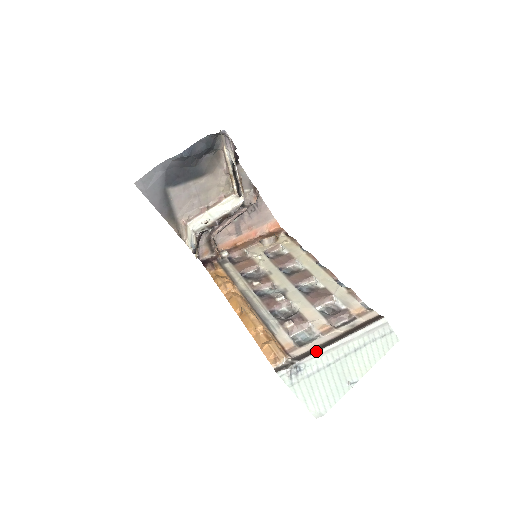
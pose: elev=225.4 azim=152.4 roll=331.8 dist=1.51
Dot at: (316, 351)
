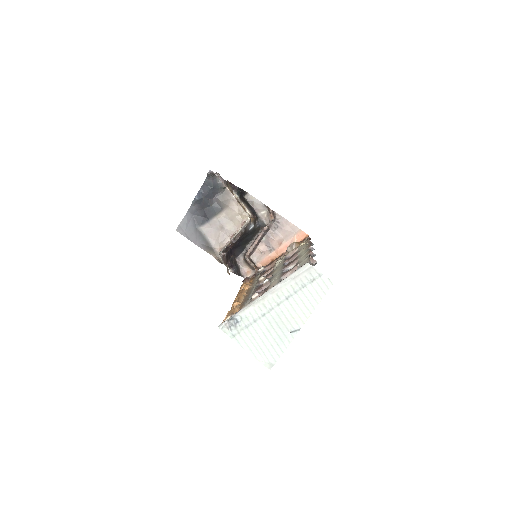
Dot at: (249, 304)
